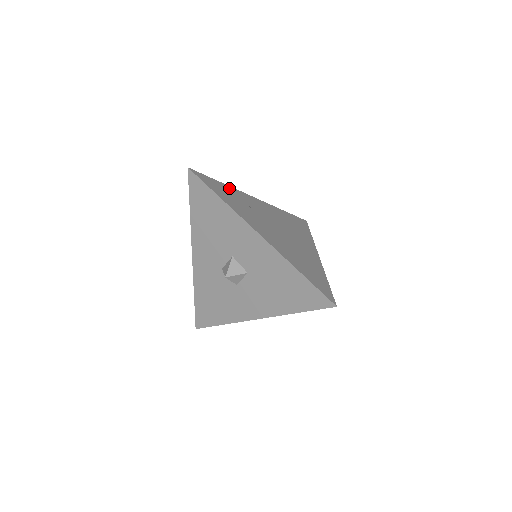
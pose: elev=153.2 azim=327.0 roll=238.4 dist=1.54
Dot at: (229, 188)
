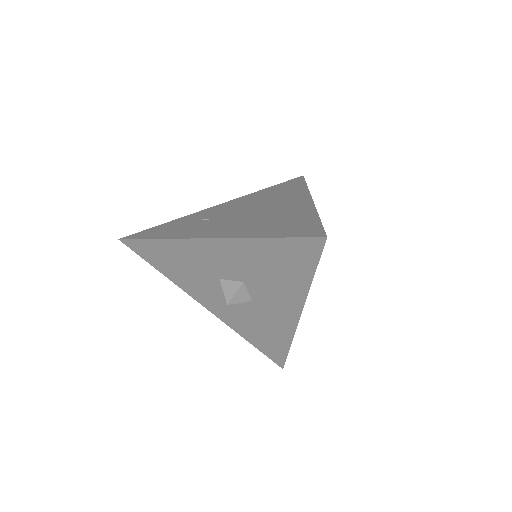
Dot at: (177, 221)
